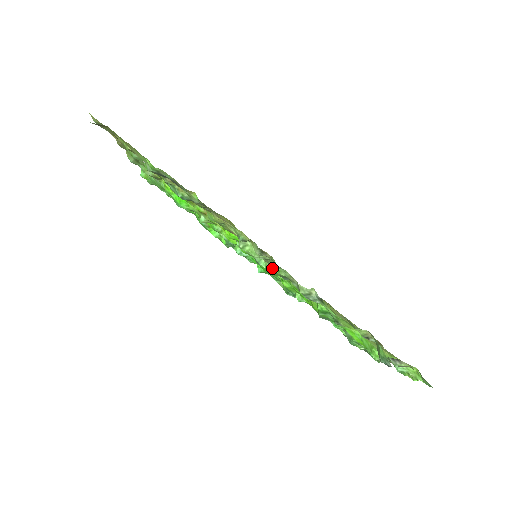
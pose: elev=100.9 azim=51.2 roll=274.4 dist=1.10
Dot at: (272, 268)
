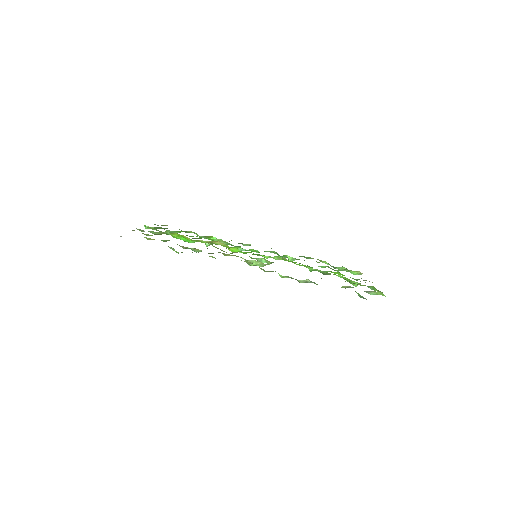
Dot at: (271, 263)
